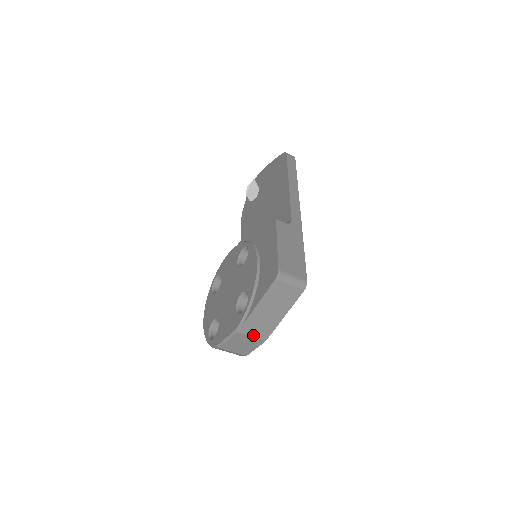
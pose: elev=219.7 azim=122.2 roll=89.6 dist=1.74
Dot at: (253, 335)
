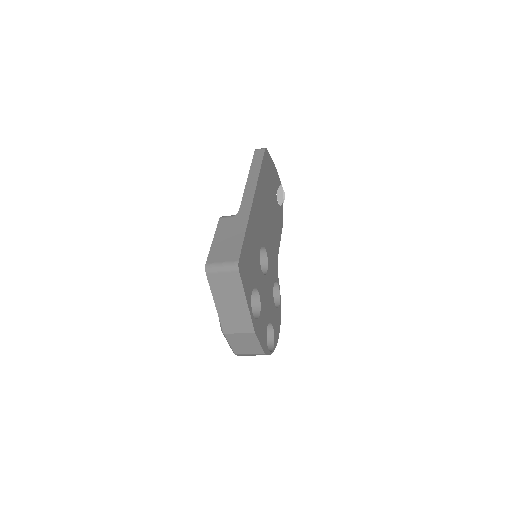
Dot at: (239, 331)
